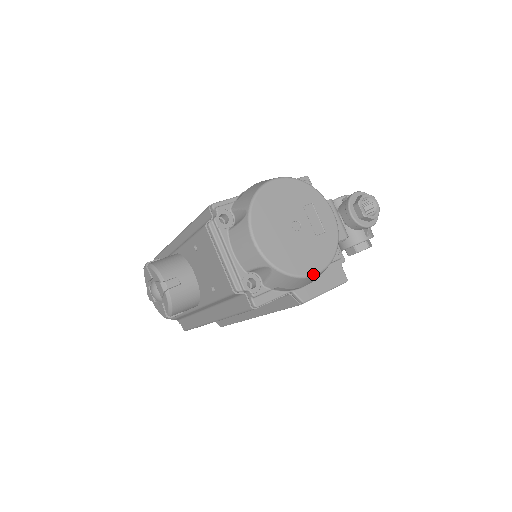
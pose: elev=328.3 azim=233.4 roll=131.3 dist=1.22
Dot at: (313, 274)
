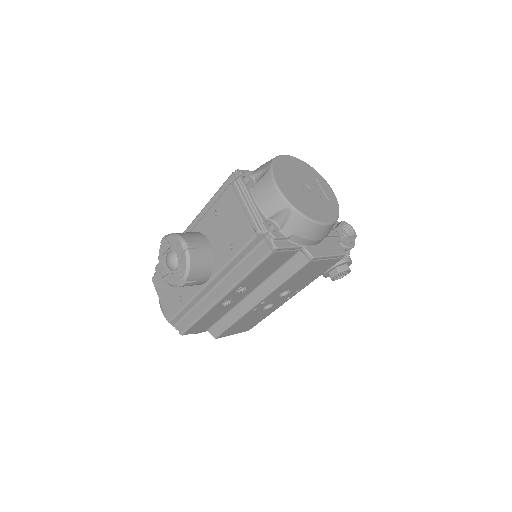
Dot at: (324, 223)
